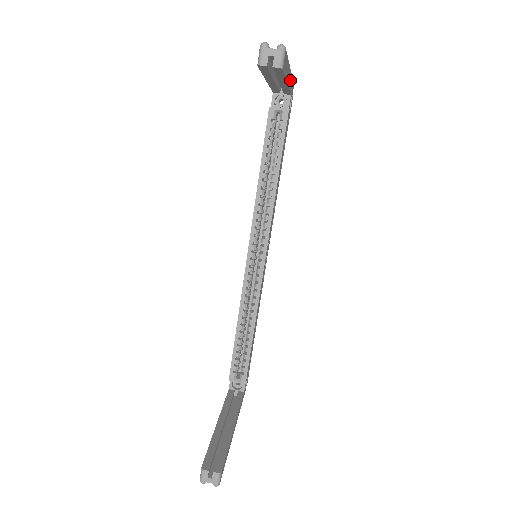
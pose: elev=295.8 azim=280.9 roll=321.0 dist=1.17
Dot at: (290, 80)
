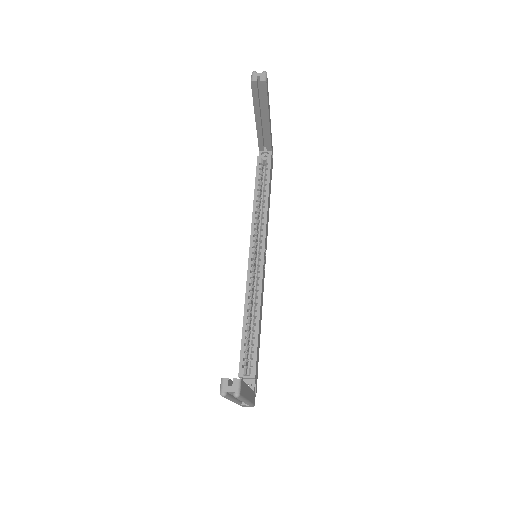
Dot at: (270, 129)
